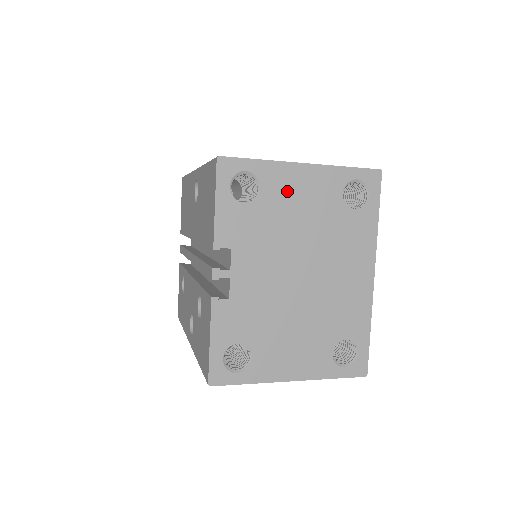
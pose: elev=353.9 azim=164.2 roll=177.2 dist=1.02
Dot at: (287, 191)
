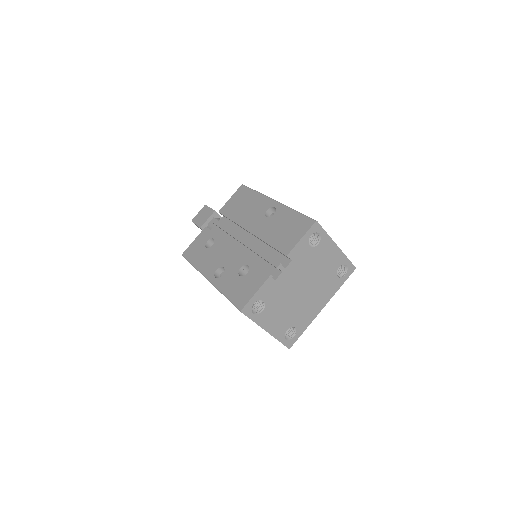
Dot at: (325, 252)
